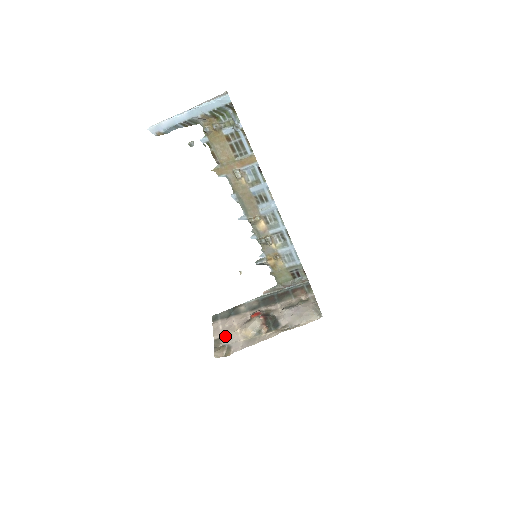
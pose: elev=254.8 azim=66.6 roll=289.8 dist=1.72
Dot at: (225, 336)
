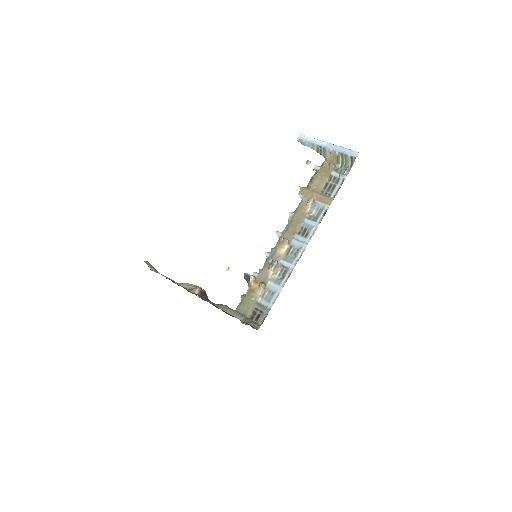
Dot at: occluded
